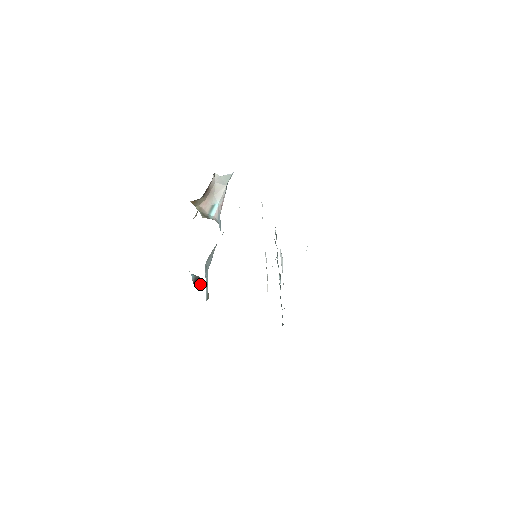
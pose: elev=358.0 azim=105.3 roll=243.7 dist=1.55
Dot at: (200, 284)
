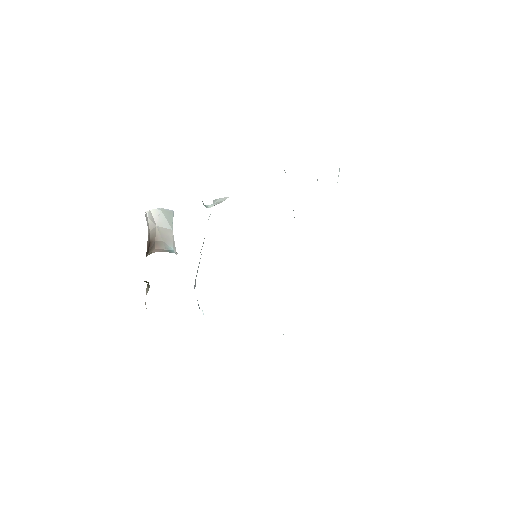
Dot at: occluded
